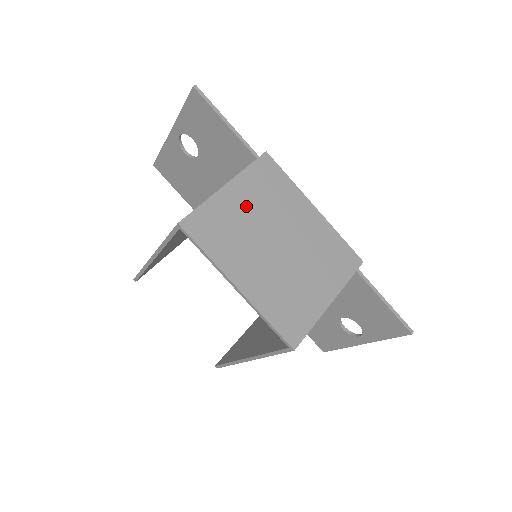
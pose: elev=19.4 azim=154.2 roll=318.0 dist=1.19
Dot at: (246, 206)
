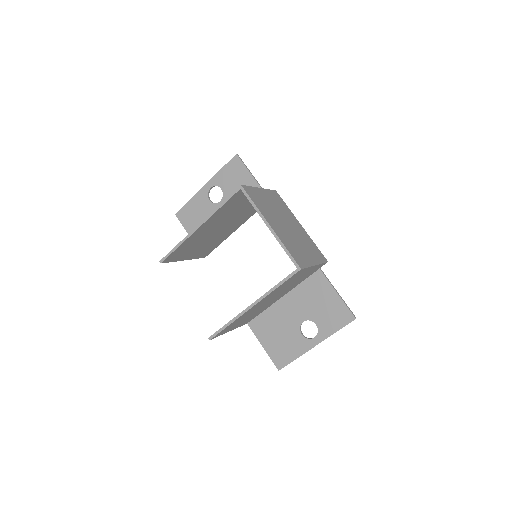
Dot at: (270, 201)
